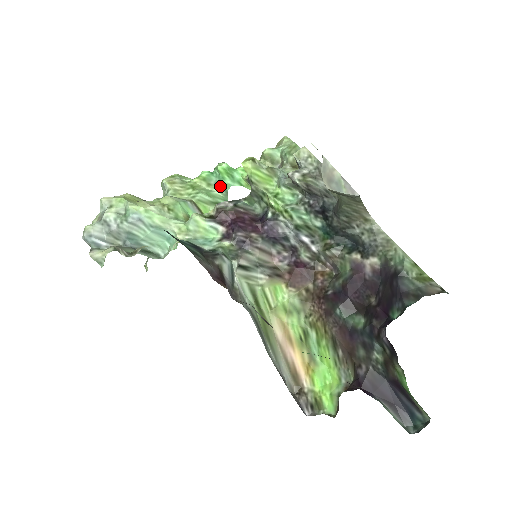
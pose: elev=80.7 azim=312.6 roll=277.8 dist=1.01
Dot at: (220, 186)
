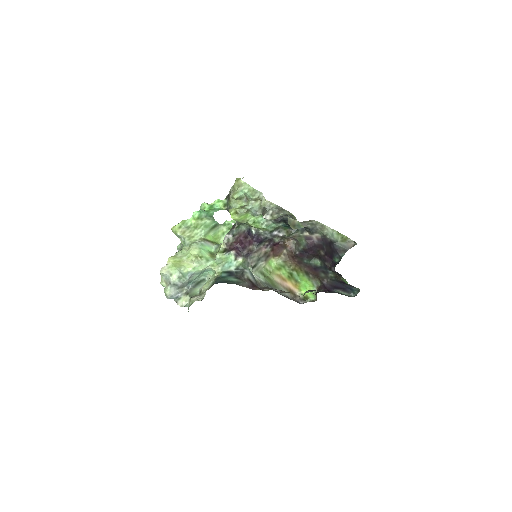
Dot at: (208, 216)
